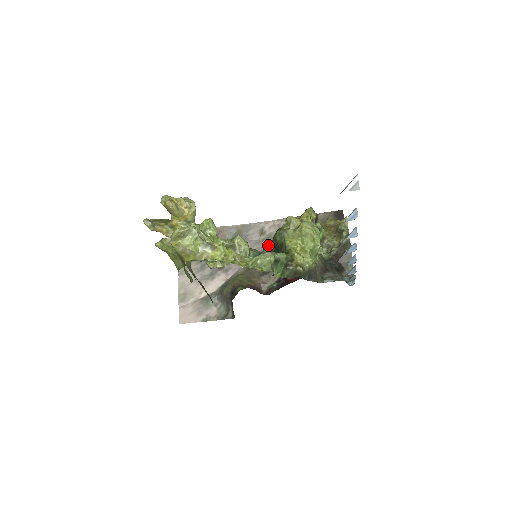
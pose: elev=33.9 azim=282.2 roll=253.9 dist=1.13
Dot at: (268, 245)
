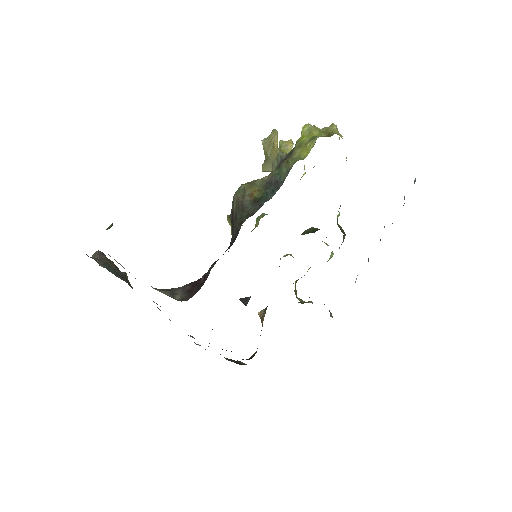
Dot at: occluded
